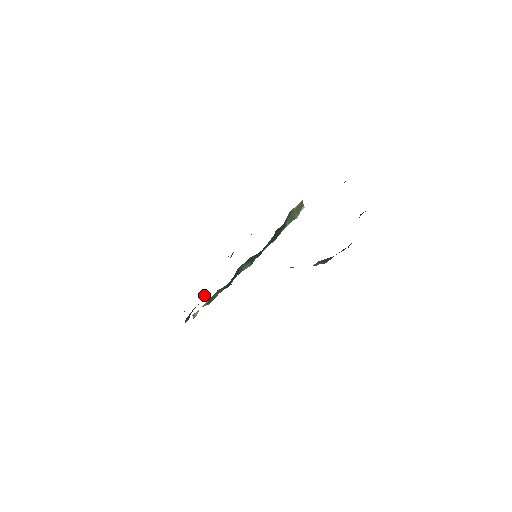
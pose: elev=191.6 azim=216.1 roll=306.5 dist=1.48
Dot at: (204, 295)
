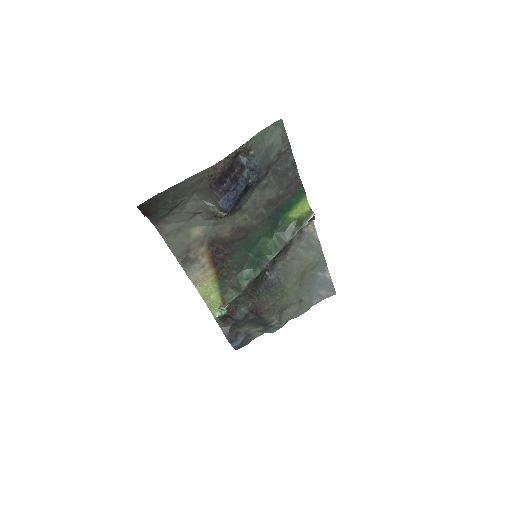
Dot at: (238, 307)
